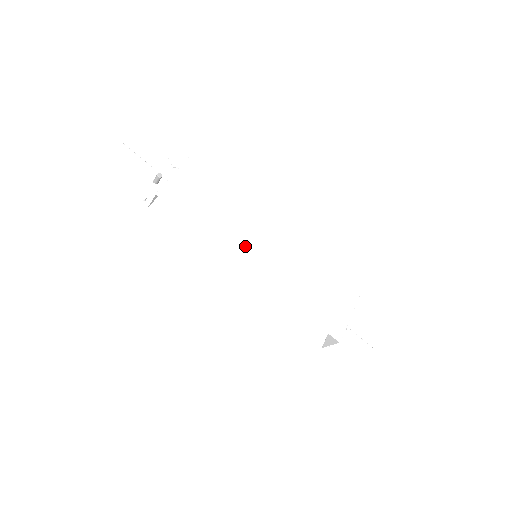
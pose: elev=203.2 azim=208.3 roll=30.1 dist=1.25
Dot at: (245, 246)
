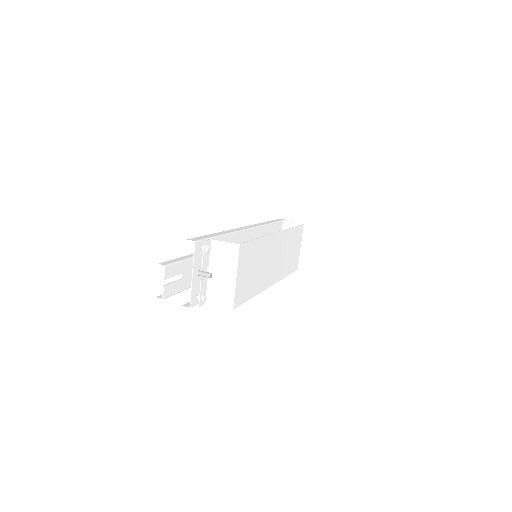
Dot at: (268, 275)
